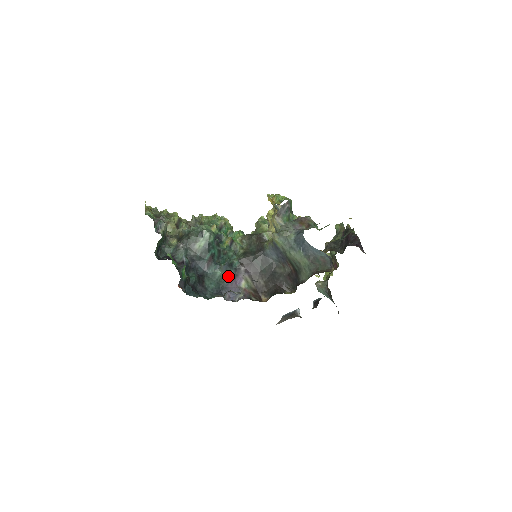
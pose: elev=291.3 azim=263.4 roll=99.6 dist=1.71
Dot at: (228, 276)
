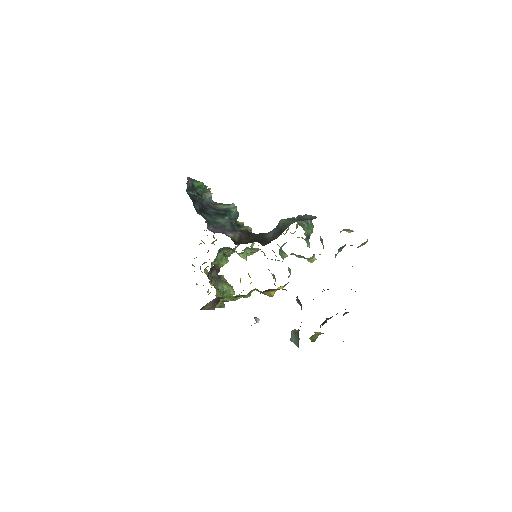
Dot at: (224, 226)
